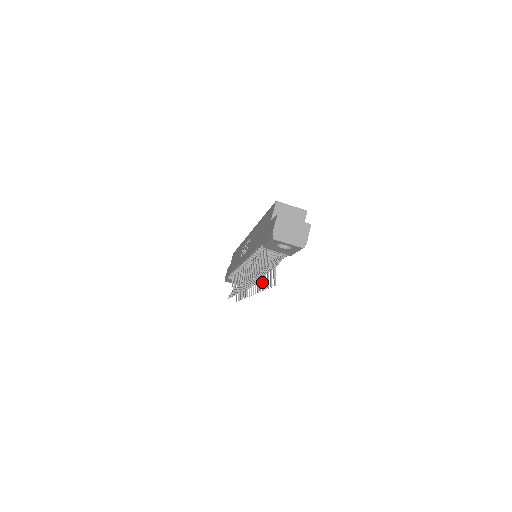
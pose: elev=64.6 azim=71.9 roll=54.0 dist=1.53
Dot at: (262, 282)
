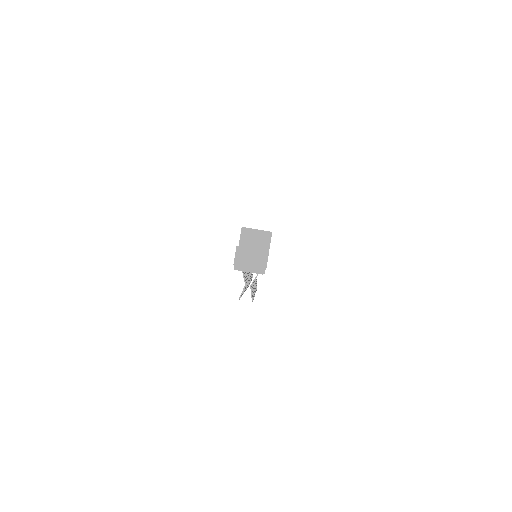
Dot at: occluded
